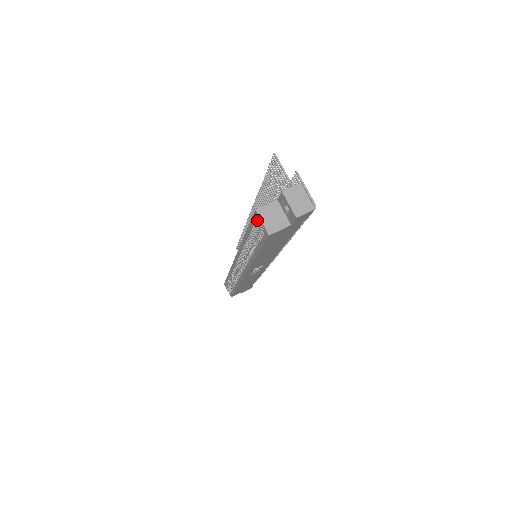
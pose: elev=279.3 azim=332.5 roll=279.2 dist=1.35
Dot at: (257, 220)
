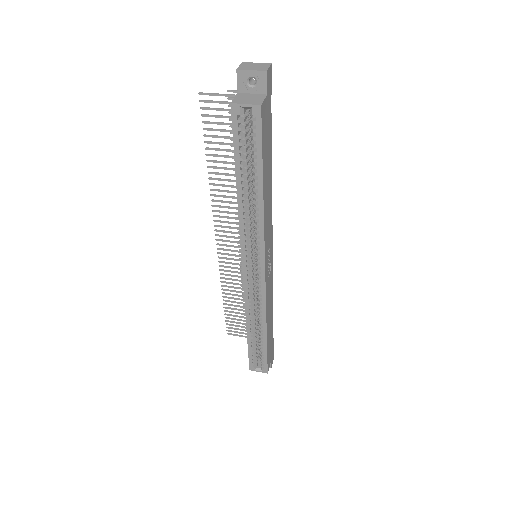
Dot at: (239, 115)
